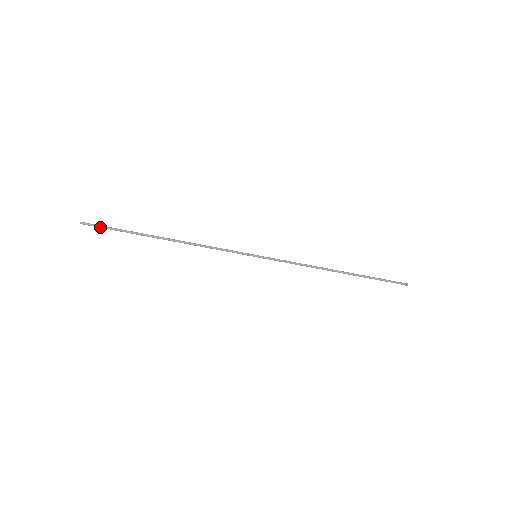
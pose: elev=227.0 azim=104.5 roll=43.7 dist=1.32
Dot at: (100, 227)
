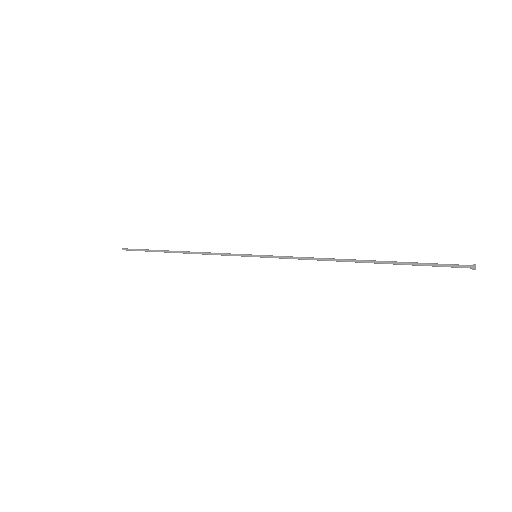
Dot at: (134, 250)
